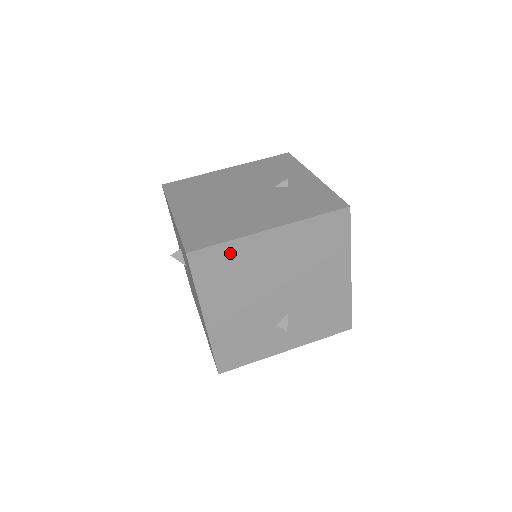
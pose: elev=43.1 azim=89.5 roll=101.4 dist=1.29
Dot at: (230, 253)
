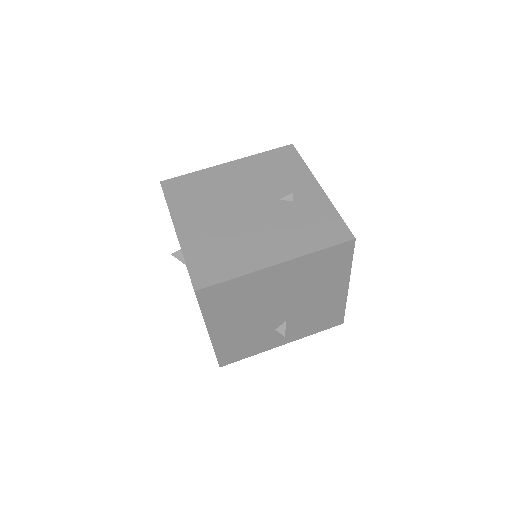
Dot at: (236, 286)
